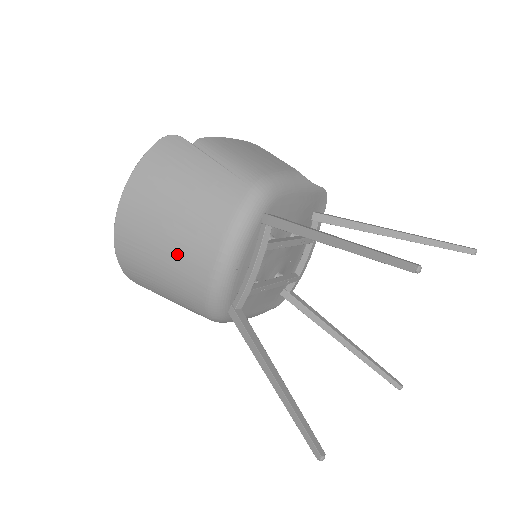
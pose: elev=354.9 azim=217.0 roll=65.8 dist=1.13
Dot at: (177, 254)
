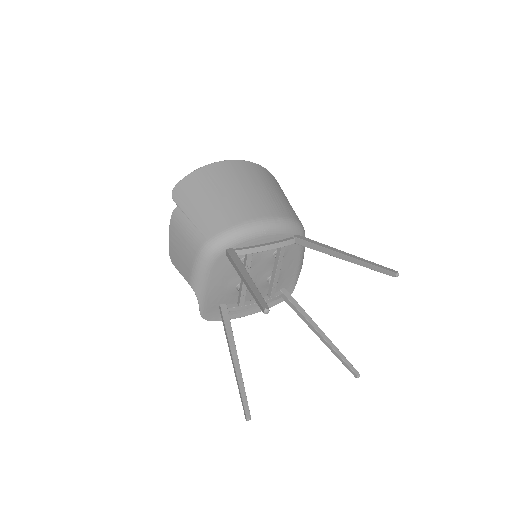
Dot at: (240, 199)
